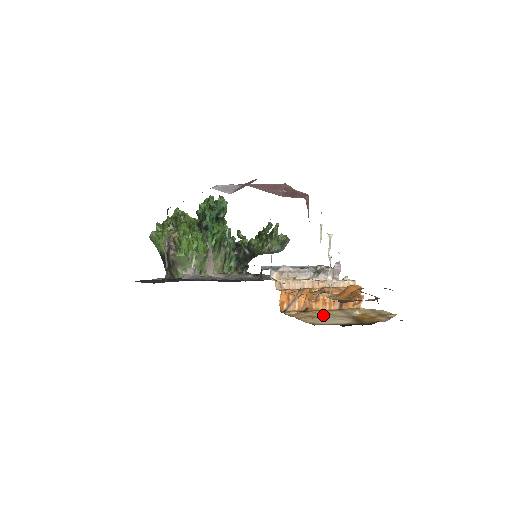
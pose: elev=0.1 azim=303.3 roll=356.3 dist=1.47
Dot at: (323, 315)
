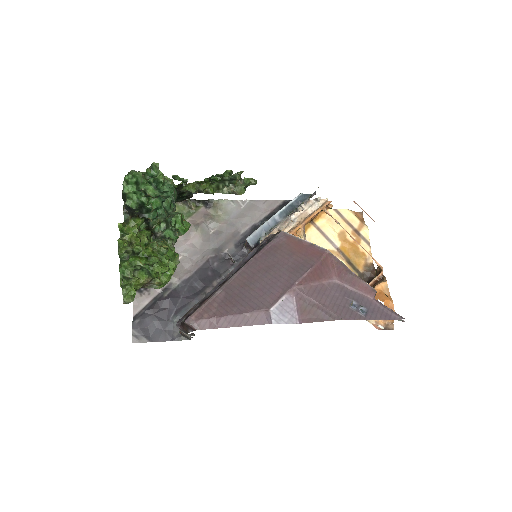
Dot at: occluded
